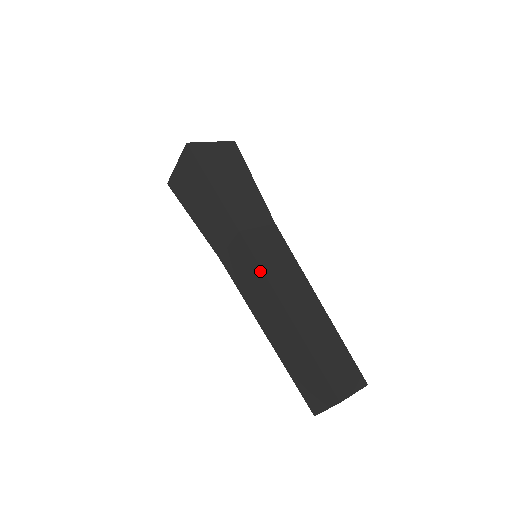
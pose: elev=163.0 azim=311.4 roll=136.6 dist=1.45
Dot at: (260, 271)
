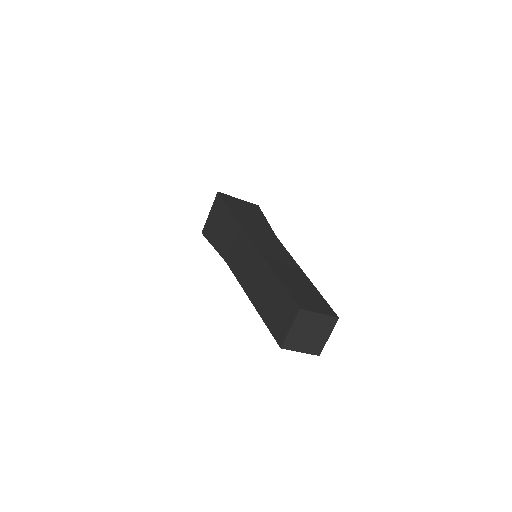
Dot at: (251, 244)
